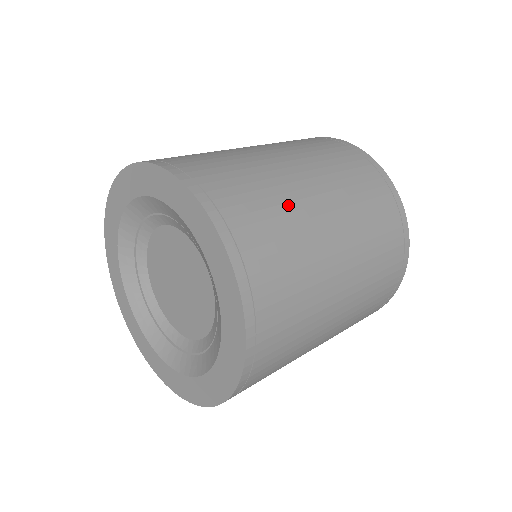
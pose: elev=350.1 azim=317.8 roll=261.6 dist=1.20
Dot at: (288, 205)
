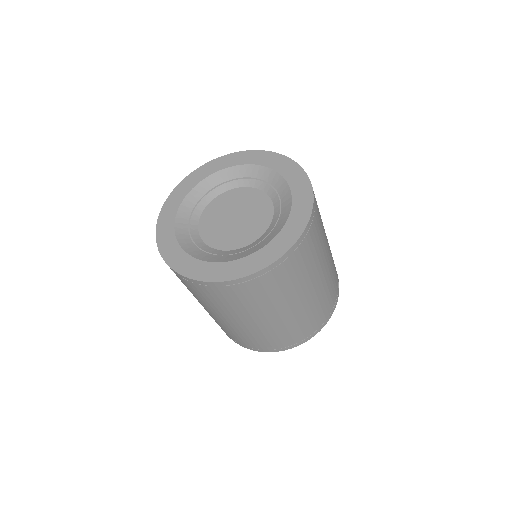
Dot at: occluded
